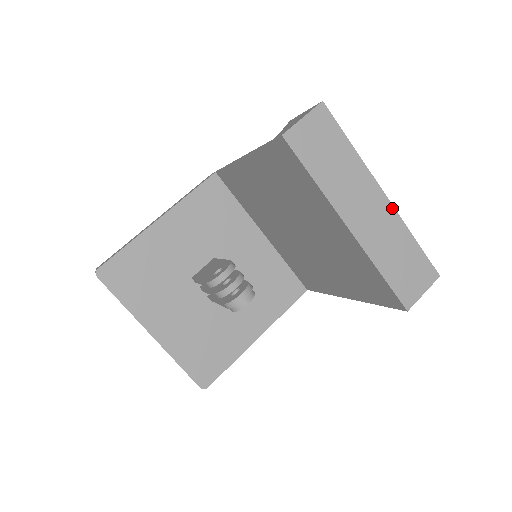
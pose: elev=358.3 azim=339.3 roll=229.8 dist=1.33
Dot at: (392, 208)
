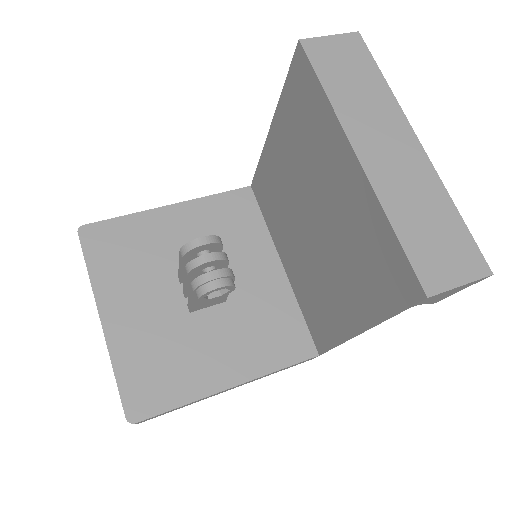
Dot at: (427, 160)
